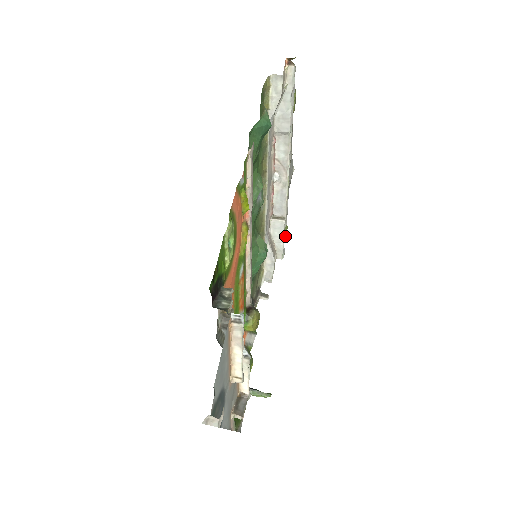
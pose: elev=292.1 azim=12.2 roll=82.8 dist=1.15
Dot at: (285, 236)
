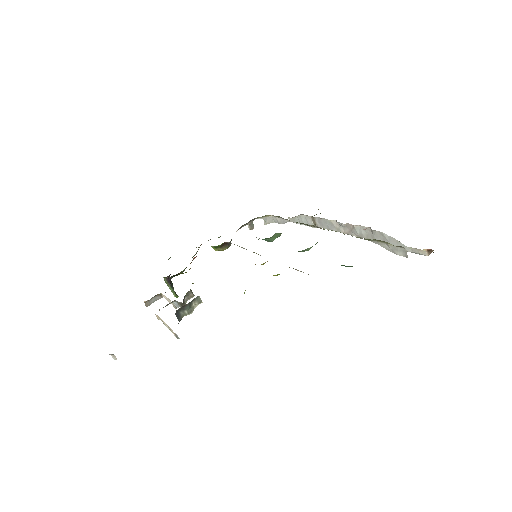
Dot at: (306, 225)
